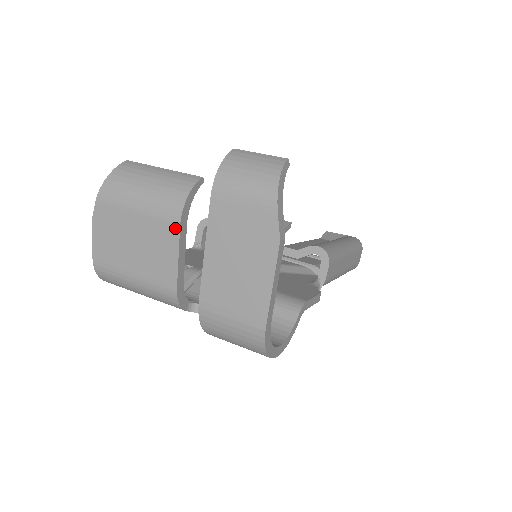
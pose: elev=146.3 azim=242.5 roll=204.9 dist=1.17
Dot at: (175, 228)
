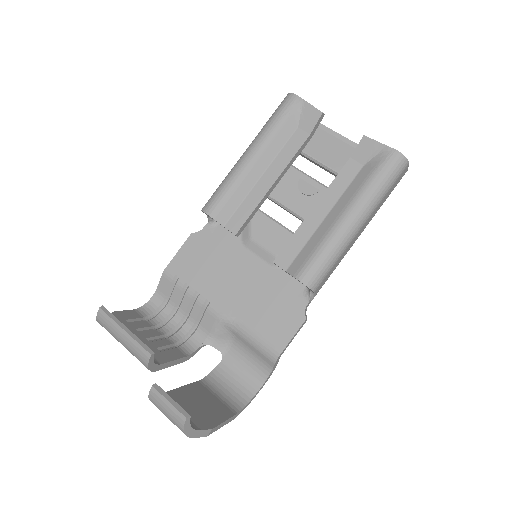
Dot at: occluded
